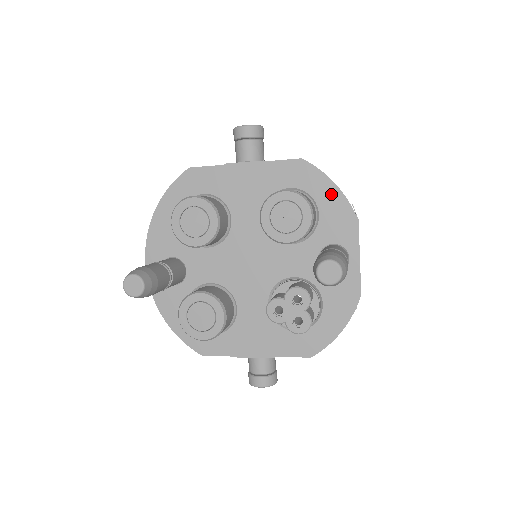
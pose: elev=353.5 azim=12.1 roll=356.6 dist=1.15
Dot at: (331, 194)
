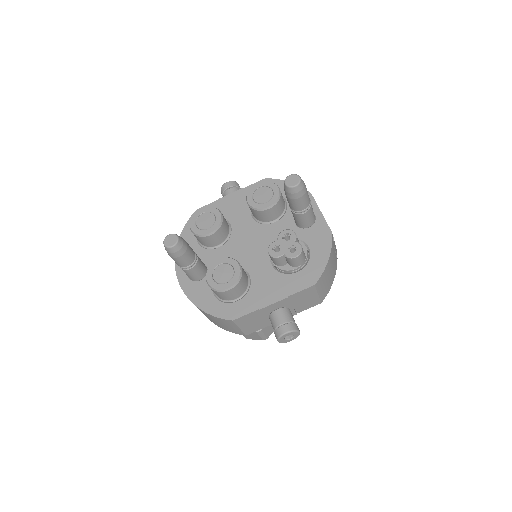
Dot at: occluded
